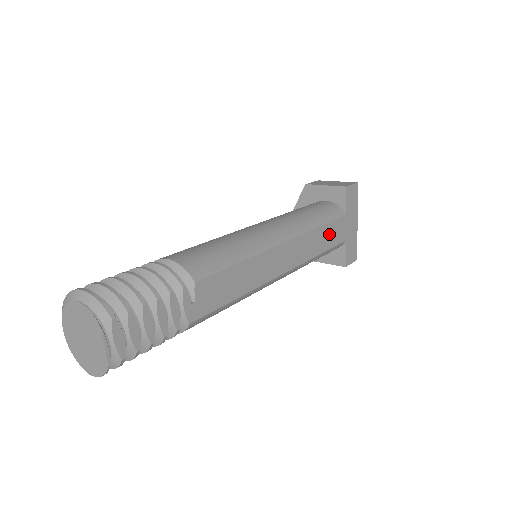
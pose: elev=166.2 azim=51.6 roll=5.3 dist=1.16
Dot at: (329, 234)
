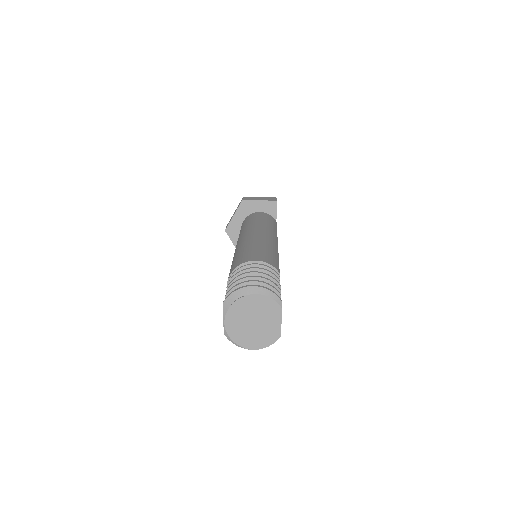
Dot at: occluded
